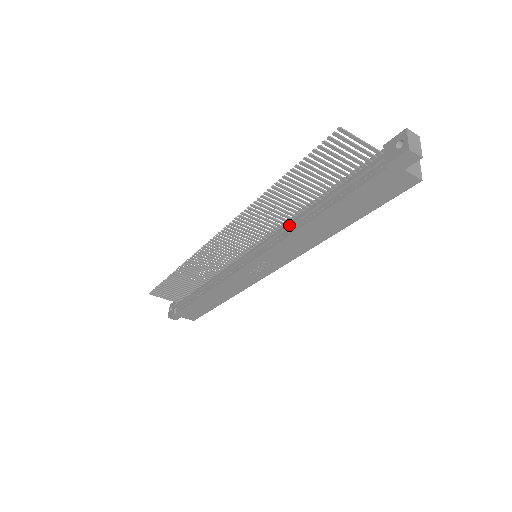
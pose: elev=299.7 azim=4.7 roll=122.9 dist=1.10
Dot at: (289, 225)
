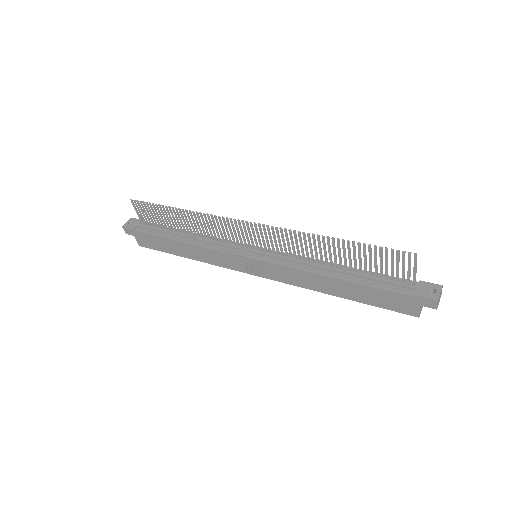
Dot at: (310, 264)
